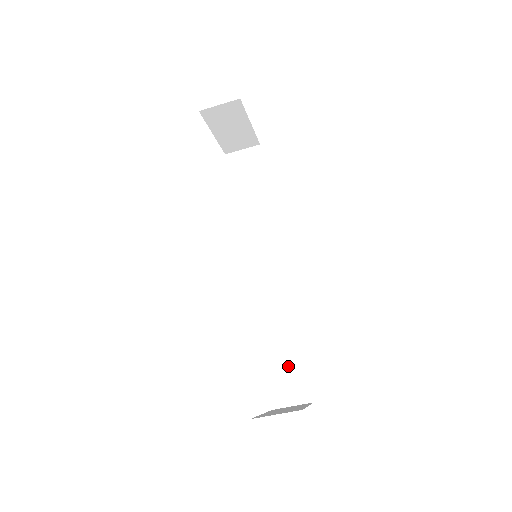
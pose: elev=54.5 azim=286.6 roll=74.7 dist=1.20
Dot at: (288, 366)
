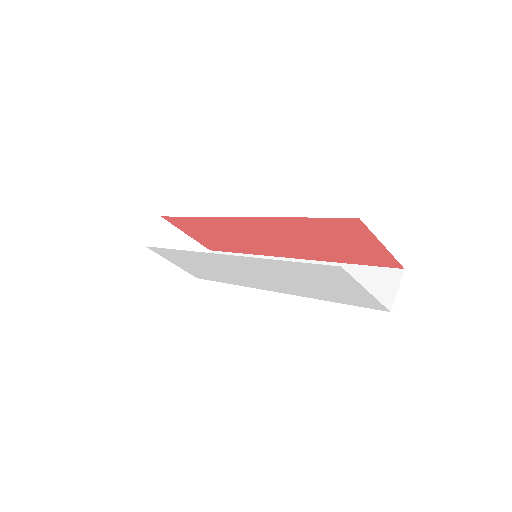
Dot at: (362, 282)
